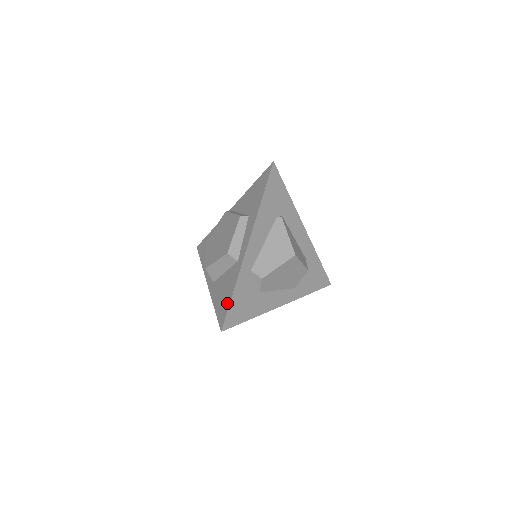
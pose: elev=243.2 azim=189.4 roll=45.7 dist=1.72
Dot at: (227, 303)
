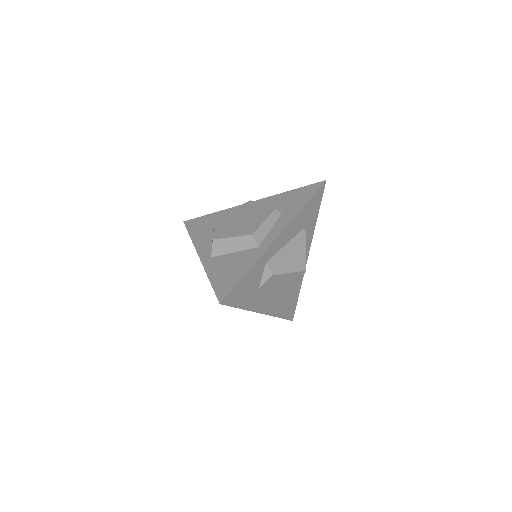
Dot at: (235, 280)
